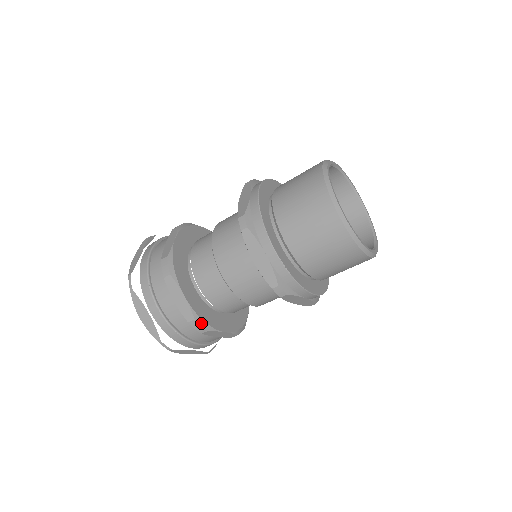
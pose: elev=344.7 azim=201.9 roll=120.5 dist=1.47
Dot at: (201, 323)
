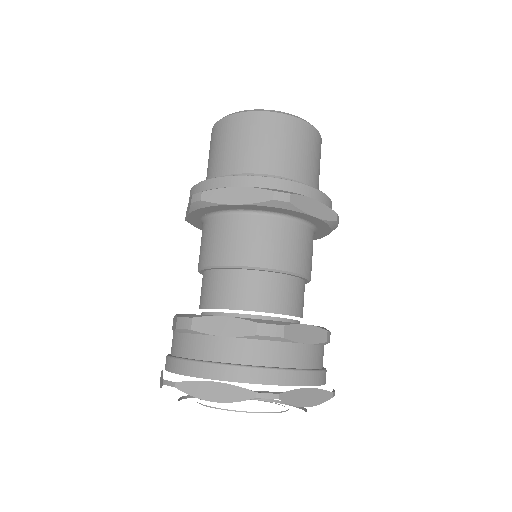
Dot at: (185, 316)
